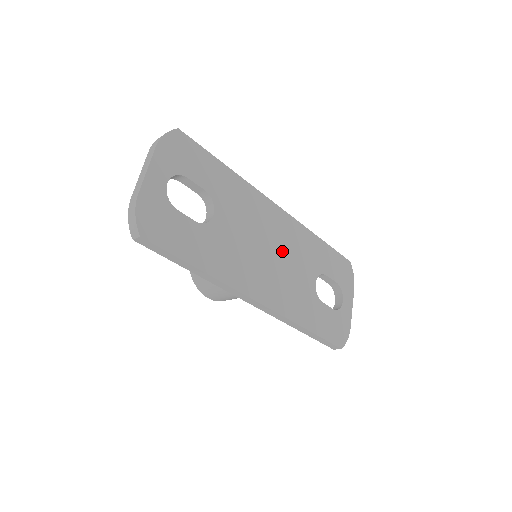
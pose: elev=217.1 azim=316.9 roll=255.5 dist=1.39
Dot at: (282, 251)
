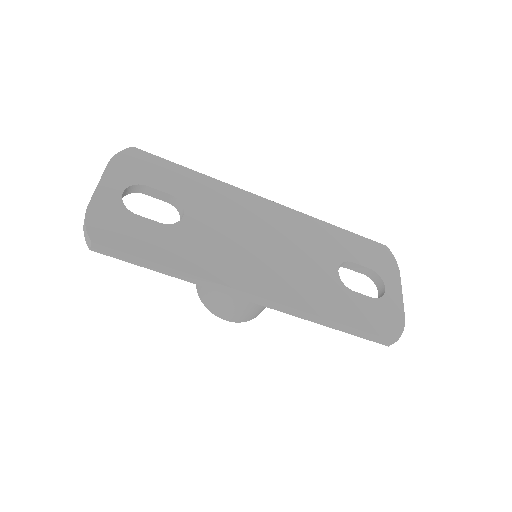
Dot at: (282, 242)
